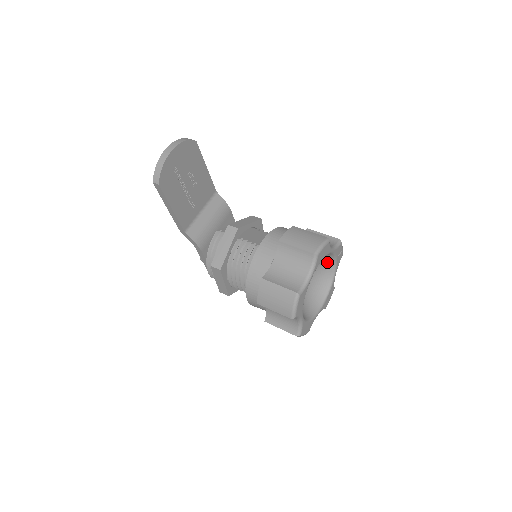
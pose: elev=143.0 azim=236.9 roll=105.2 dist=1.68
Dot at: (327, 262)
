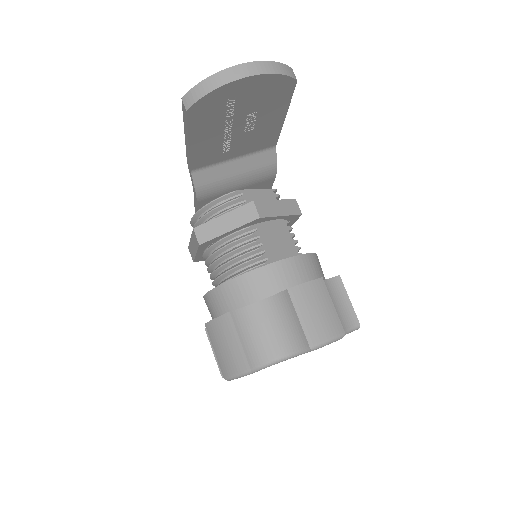
Dot at: occluded
